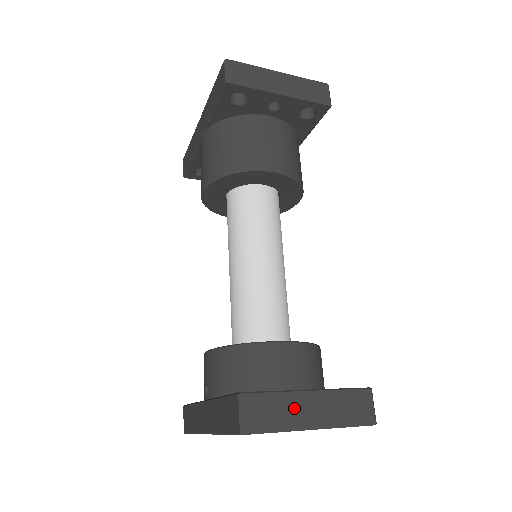
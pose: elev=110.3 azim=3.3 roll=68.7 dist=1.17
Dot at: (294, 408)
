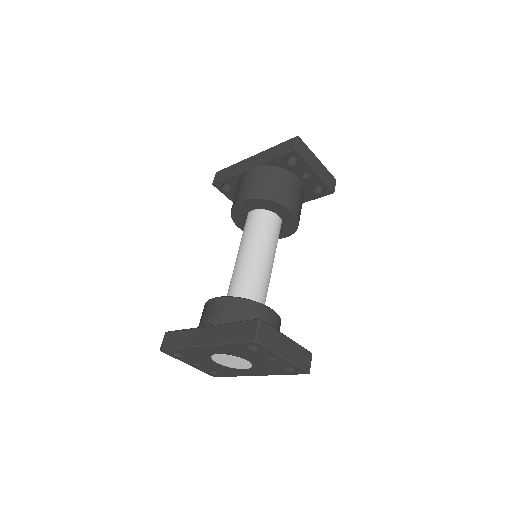
Dot at: (280, 342)
